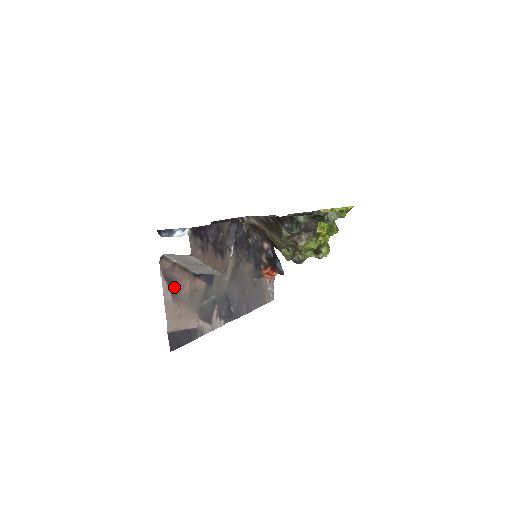
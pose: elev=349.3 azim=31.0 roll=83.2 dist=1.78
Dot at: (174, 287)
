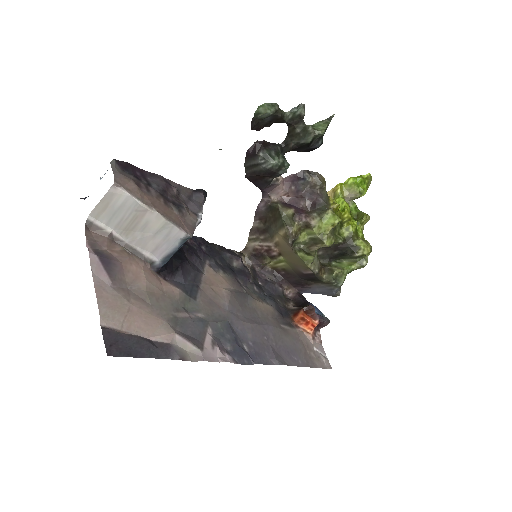
Dot at: (114, 269)
